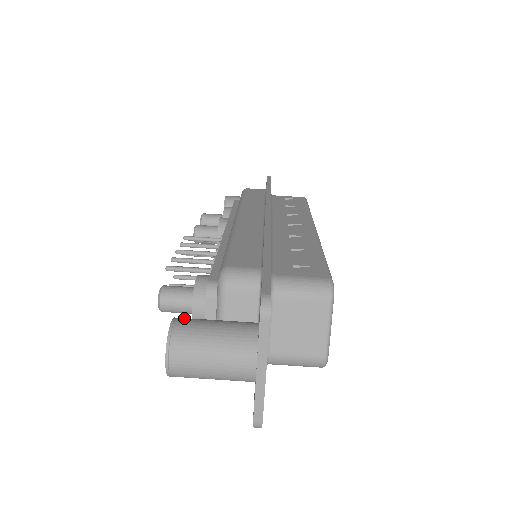
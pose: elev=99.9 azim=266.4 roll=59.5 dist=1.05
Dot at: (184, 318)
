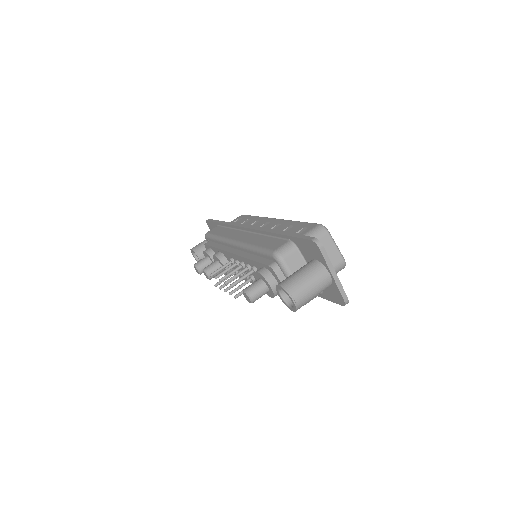
Dot at: (281, 282)
